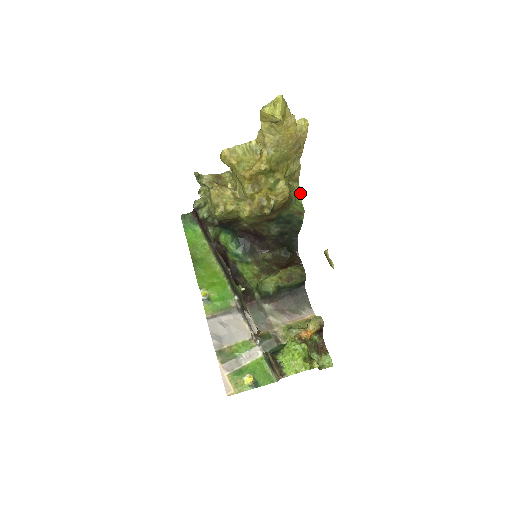
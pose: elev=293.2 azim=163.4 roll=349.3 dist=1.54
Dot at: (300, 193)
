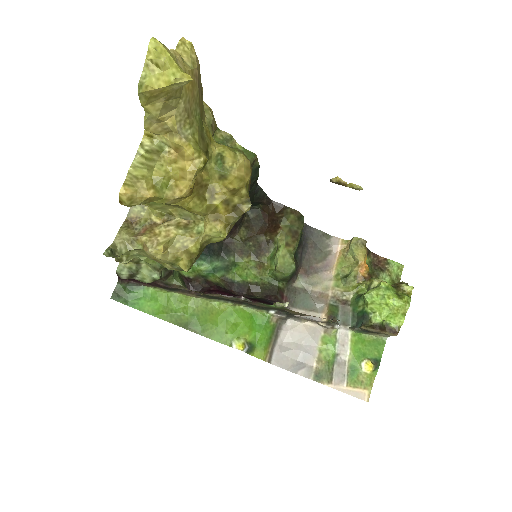
Dot at: (232, 139)
